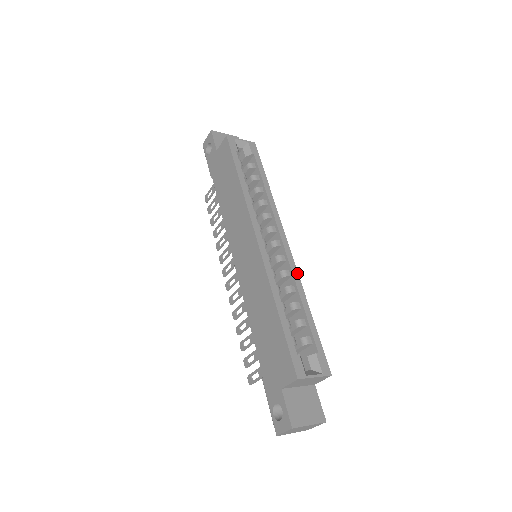
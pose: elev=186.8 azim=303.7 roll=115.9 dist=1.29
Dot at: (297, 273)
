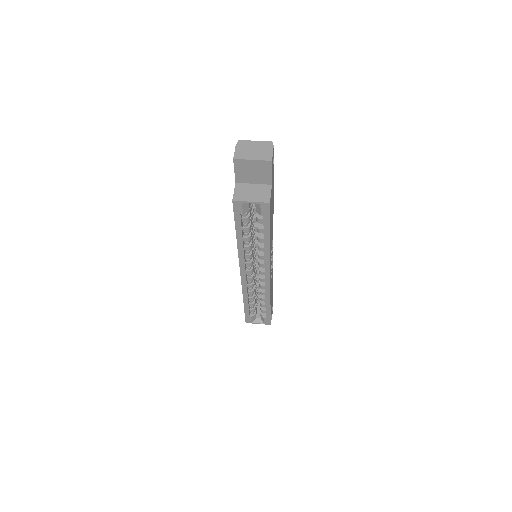
Dot at: (269, 291)
